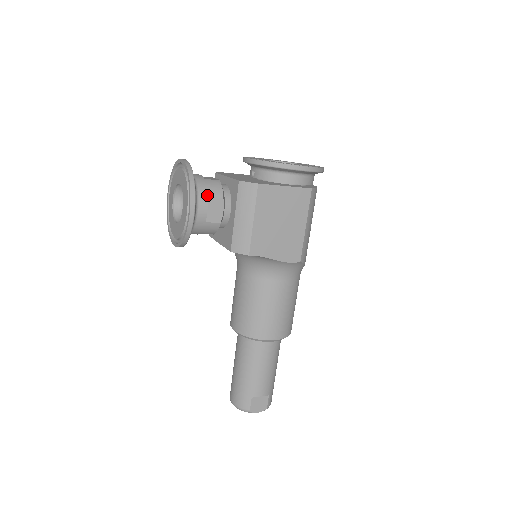
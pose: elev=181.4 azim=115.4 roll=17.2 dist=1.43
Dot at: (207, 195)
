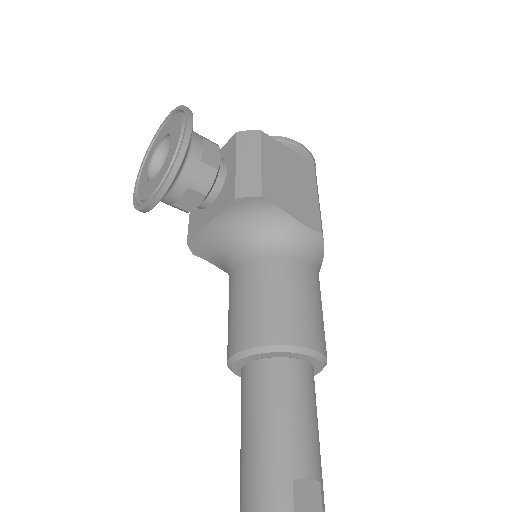
Dot at: (201, 136)
